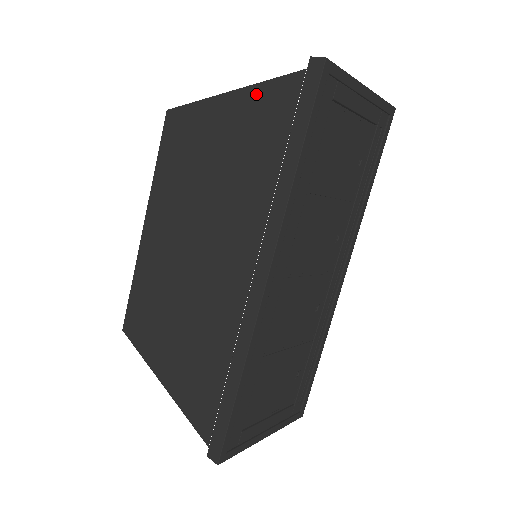
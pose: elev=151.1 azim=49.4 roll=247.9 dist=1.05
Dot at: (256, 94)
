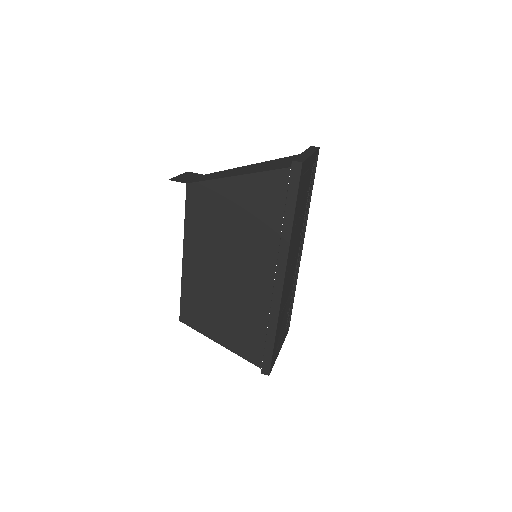
Dot at: (258, 179)
